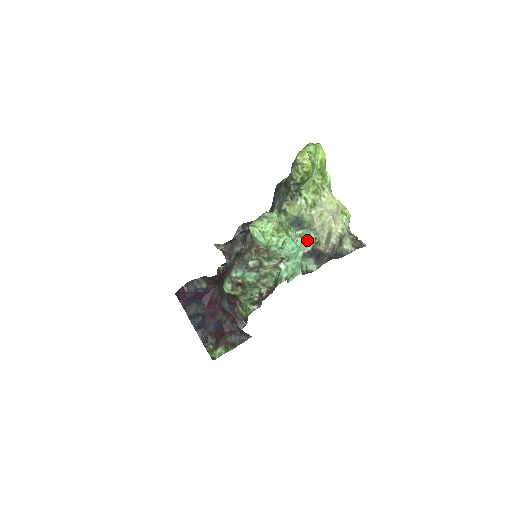
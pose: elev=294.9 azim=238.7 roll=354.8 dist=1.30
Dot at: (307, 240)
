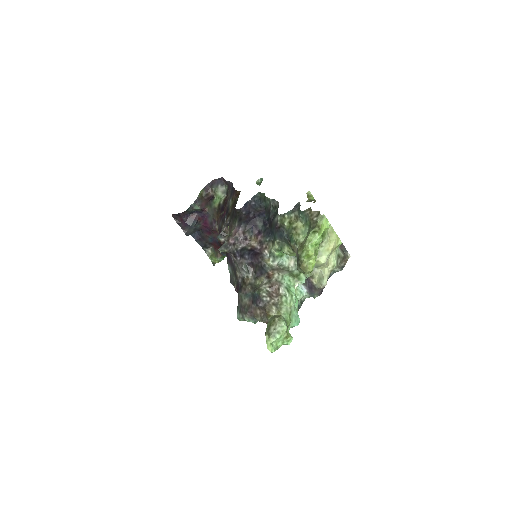
Dot at: occluded
